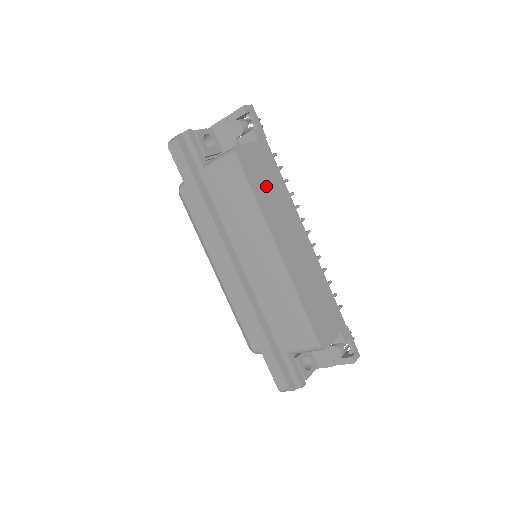
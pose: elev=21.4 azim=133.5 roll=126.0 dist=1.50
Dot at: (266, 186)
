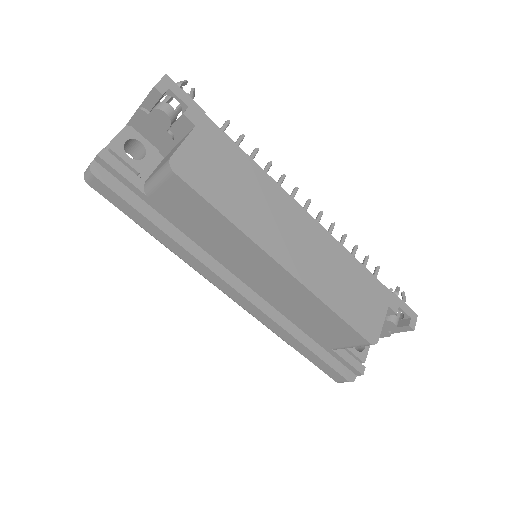
Dot at: (232, 187)
